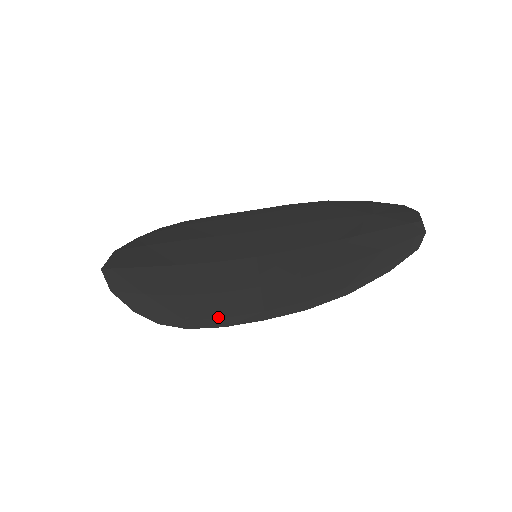
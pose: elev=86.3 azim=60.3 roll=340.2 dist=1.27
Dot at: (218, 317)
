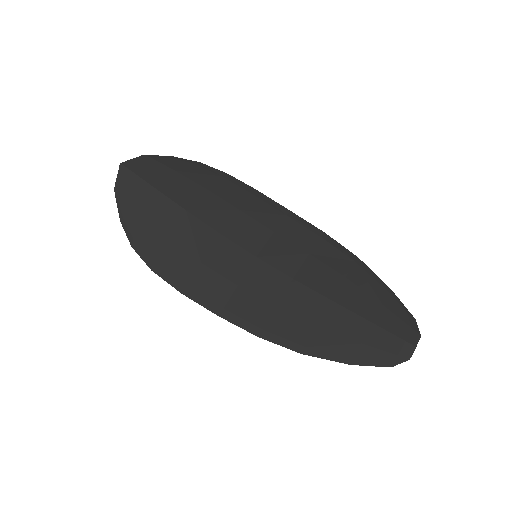
Dot at: (184, 282)
